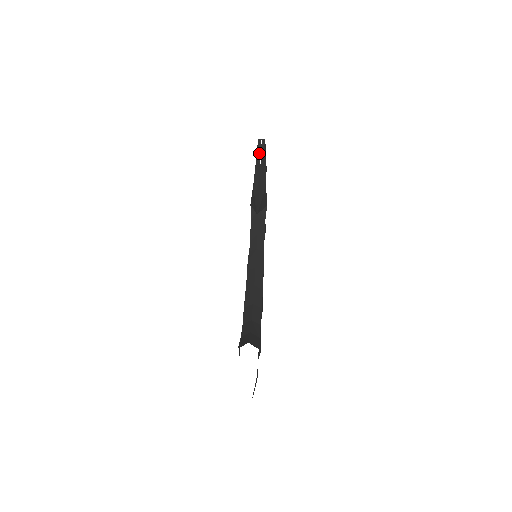
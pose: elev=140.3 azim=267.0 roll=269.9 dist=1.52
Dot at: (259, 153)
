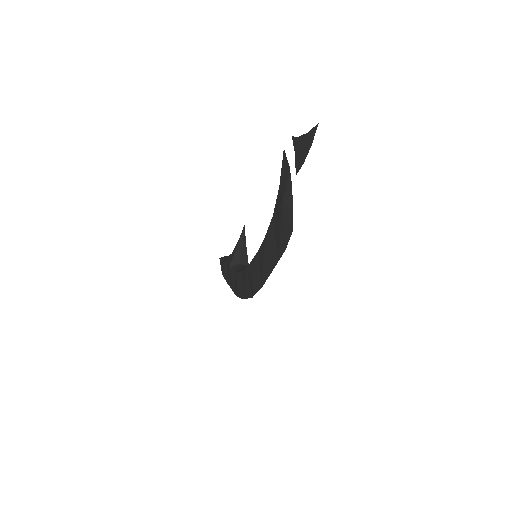
Dot at: (224, 257)
